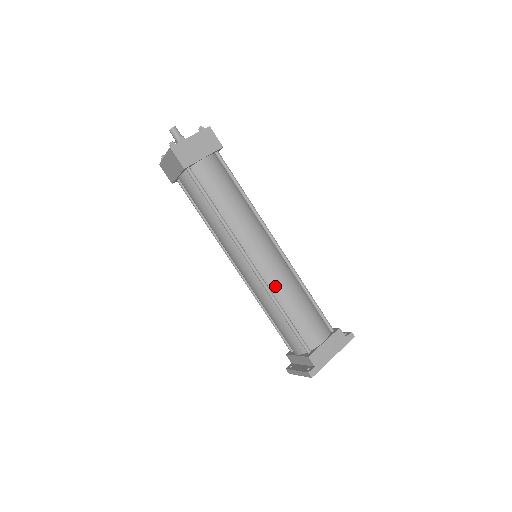
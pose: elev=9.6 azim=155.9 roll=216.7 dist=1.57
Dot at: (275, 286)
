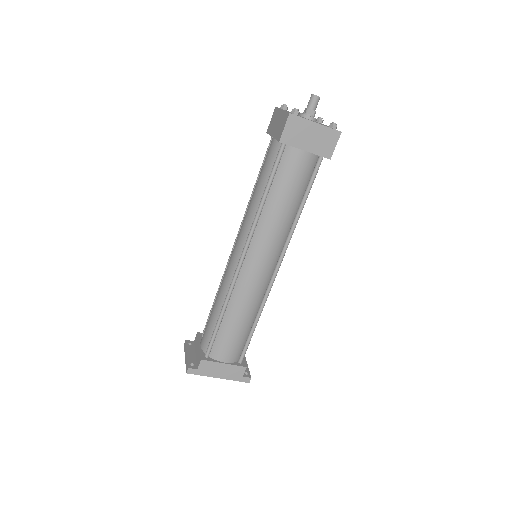
Dot at: (238, 294)
